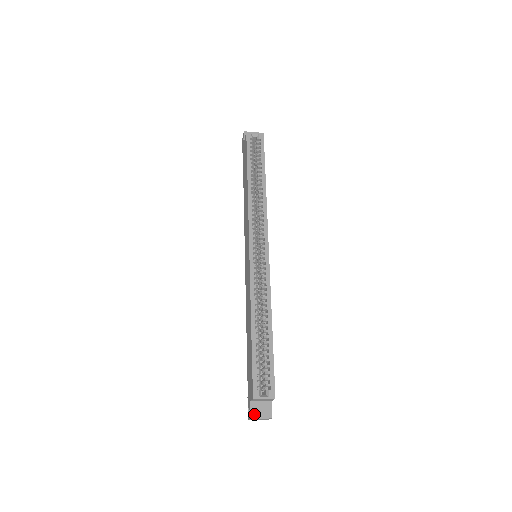
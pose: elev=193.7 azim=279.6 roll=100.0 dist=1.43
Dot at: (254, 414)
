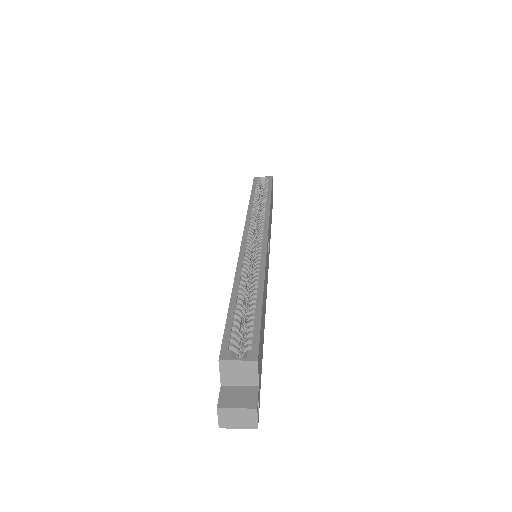
Dot at: (225, 401)
